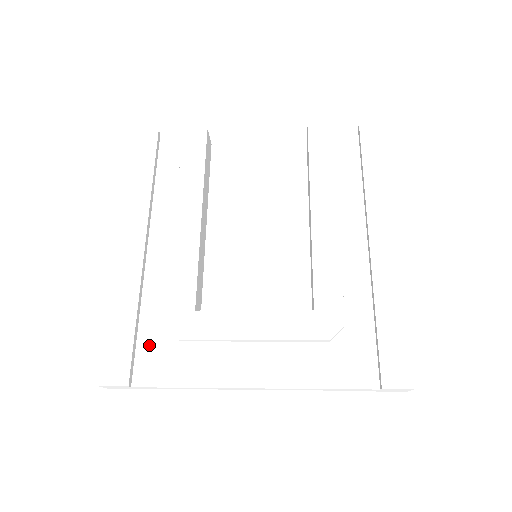
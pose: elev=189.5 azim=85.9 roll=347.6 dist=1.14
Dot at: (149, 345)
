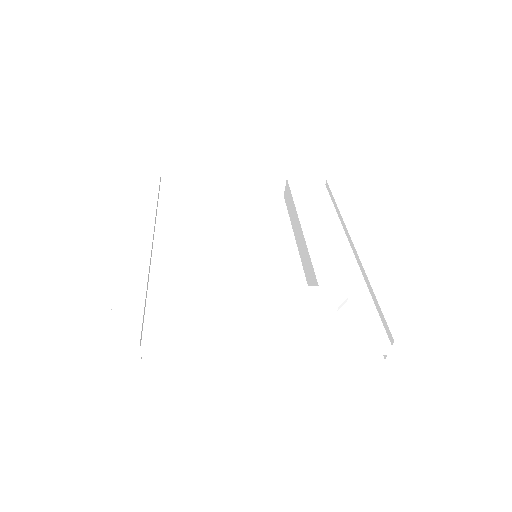
Dot at: (159, 313)
